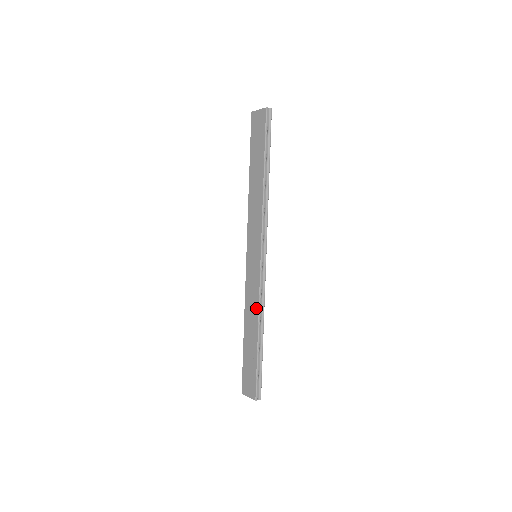
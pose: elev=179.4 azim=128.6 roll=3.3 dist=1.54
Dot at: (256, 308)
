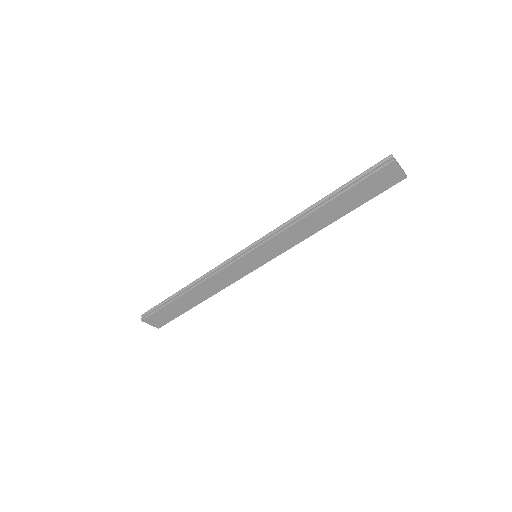
Dot at: (221, 288)
